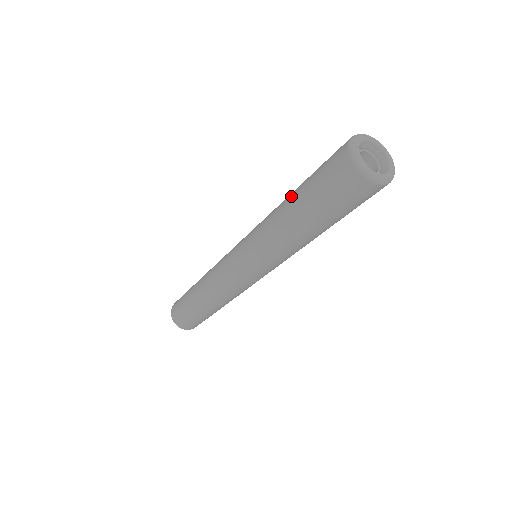
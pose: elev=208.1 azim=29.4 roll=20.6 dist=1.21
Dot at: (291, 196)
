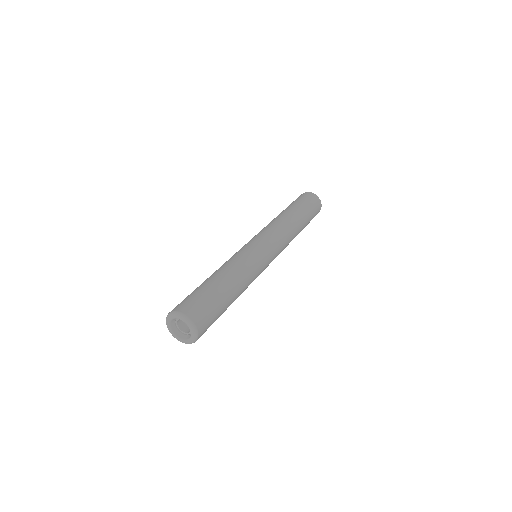
Dot at: occluded
